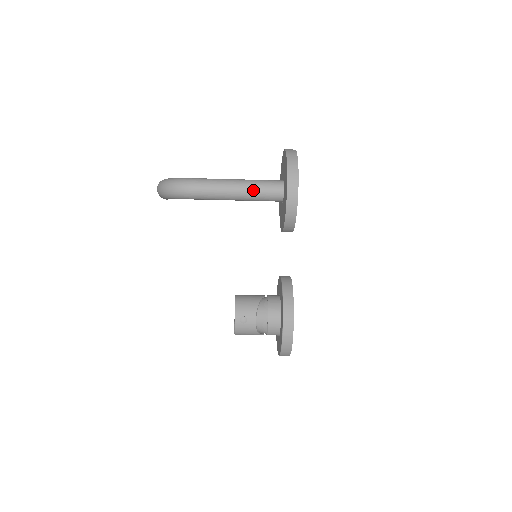
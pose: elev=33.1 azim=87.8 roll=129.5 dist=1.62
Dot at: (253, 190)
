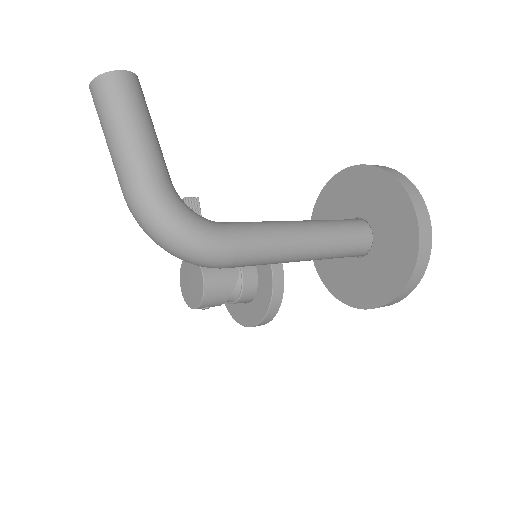
Dot at: (321, 259)
